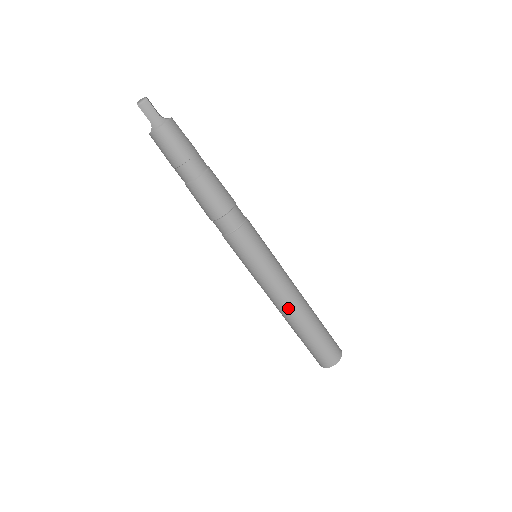
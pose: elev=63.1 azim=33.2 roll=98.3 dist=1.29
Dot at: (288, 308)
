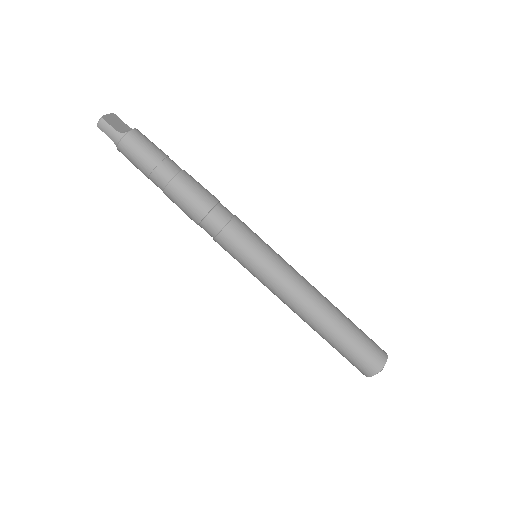
Dot at: (299, 311)
